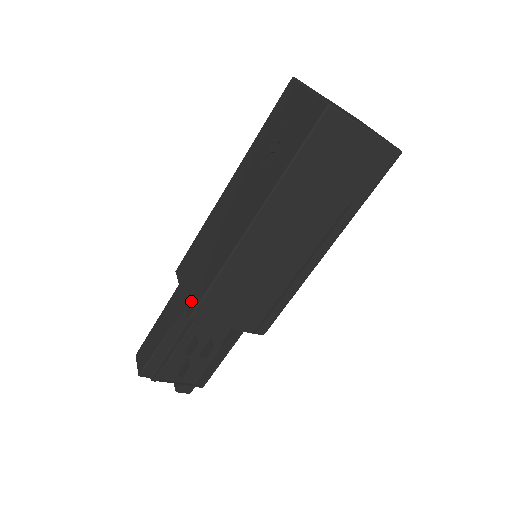
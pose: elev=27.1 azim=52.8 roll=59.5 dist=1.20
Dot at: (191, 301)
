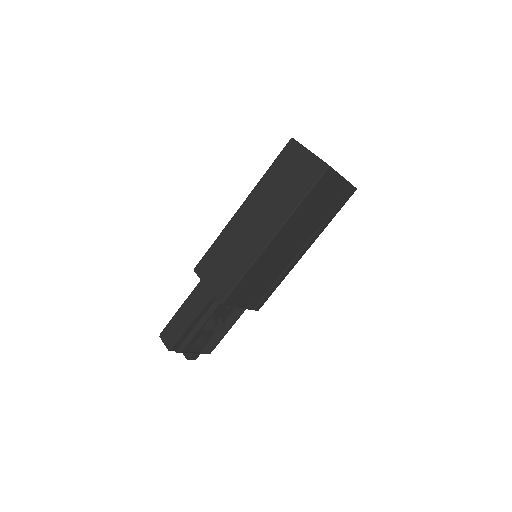
Dot at: (220, 292)
